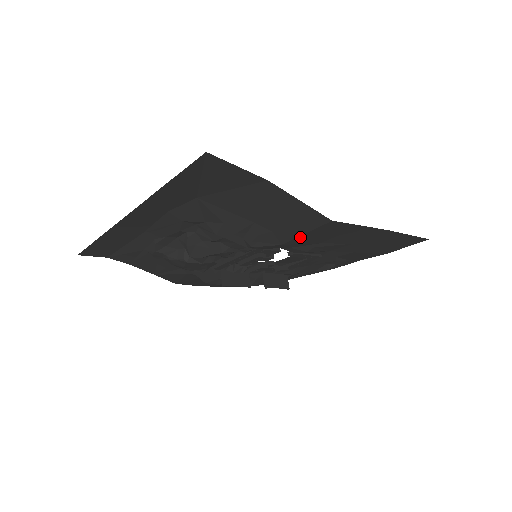
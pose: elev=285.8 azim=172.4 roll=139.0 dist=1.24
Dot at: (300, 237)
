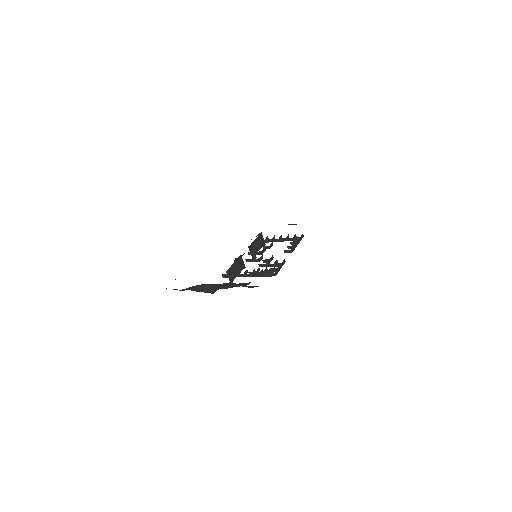
Dot at: occluded
